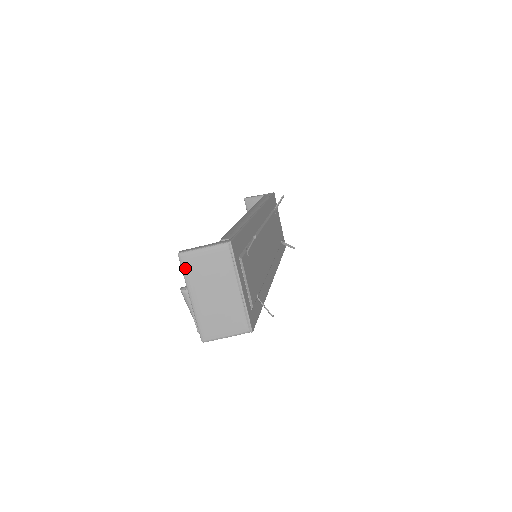
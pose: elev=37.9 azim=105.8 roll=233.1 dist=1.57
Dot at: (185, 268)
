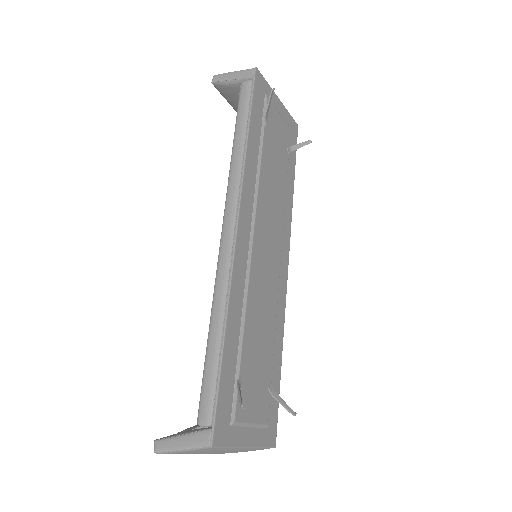
Dot at: occluded
